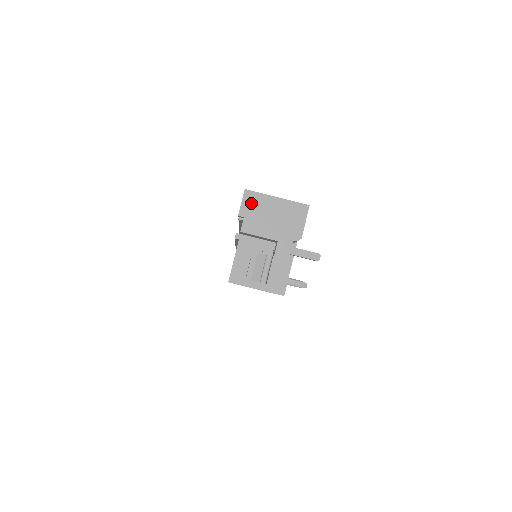
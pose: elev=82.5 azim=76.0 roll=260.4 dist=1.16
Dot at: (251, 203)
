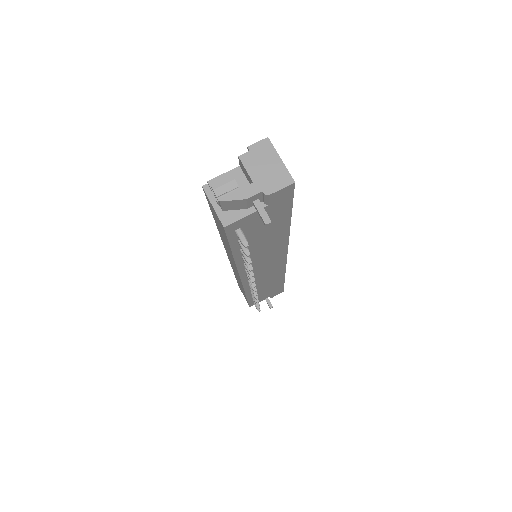
Dot at: (263, 147)
